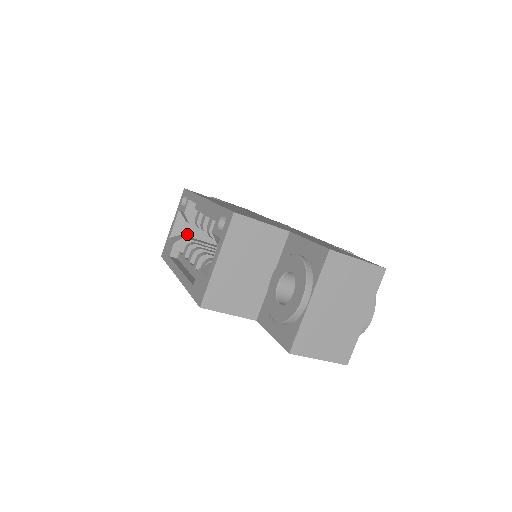
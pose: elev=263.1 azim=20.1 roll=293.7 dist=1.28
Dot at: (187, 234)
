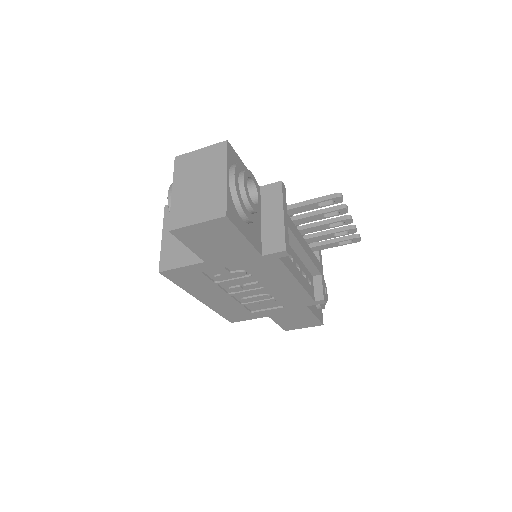
Dot at: occluded
